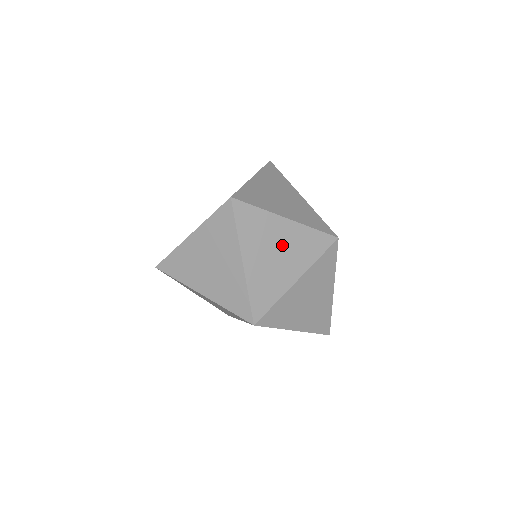
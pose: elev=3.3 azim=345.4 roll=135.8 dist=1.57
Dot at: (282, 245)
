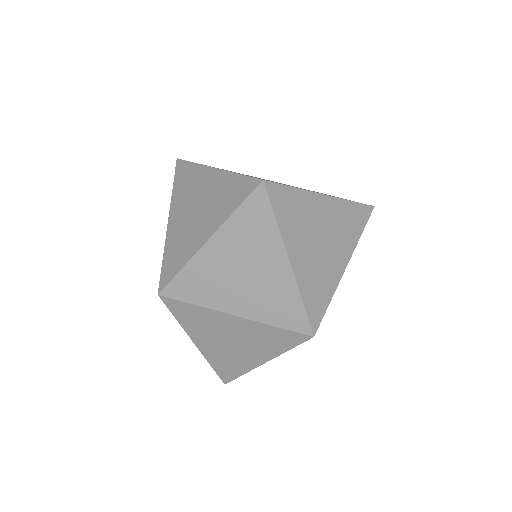
Dot at: (257, 274)
